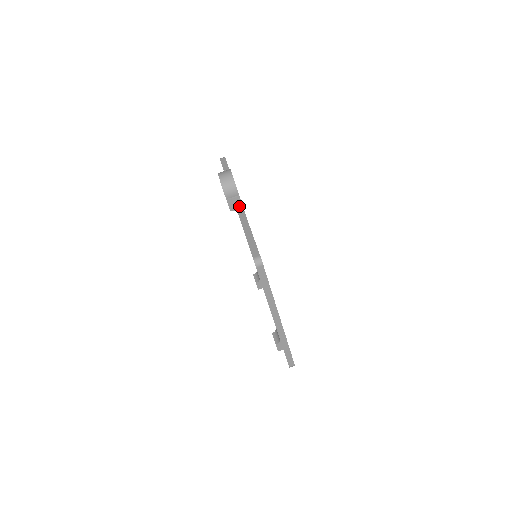
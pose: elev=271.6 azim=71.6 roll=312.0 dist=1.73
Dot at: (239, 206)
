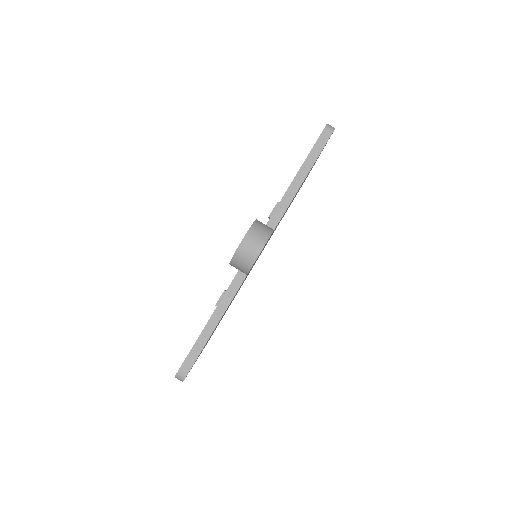
Dot at: occluded
